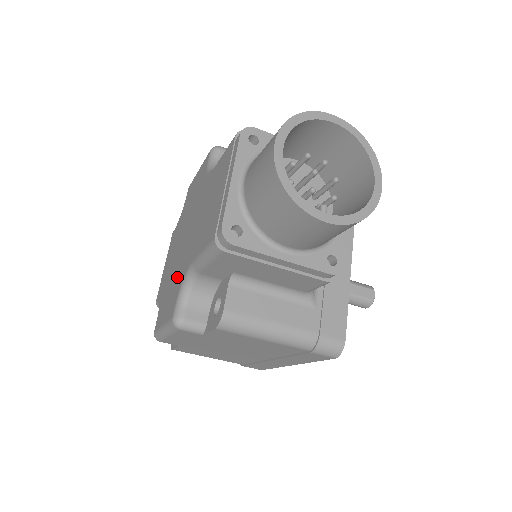
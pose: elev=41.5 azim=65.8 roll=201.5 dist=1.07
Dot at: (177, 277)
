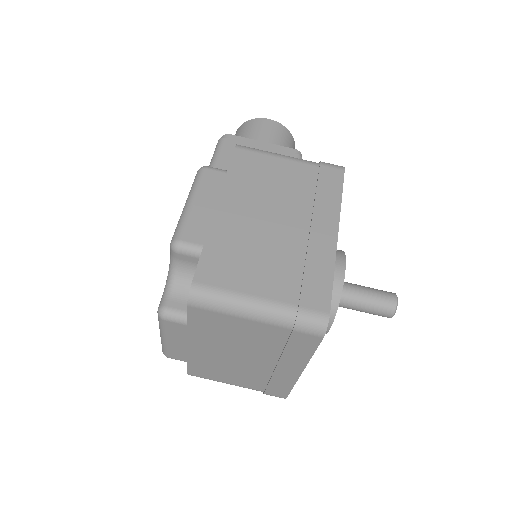
Dot at: occluded
